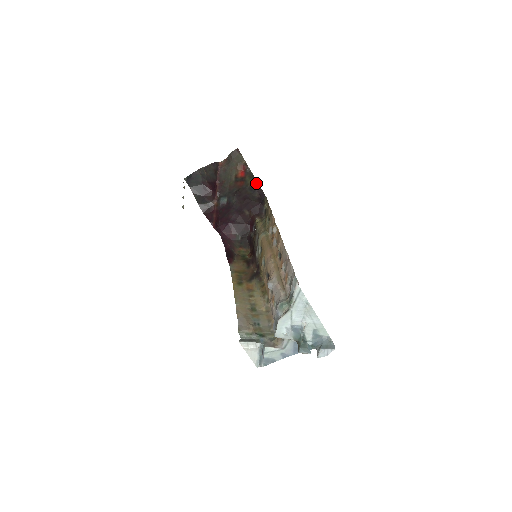
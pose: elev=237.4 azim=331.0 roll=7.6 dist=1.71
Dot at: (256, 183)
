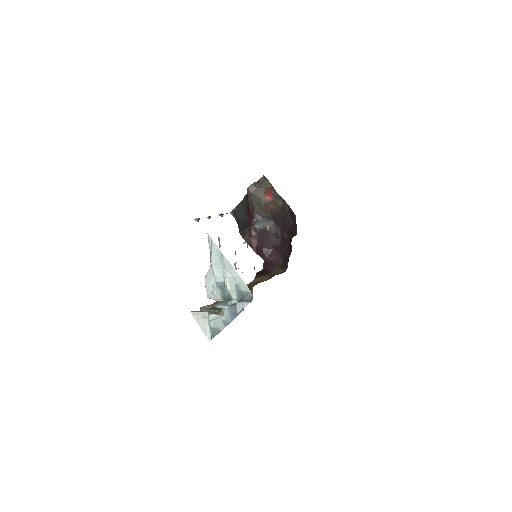
Dot at: (286, 204)
